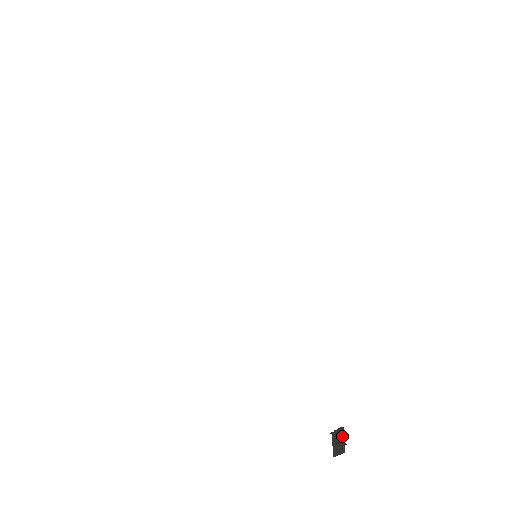
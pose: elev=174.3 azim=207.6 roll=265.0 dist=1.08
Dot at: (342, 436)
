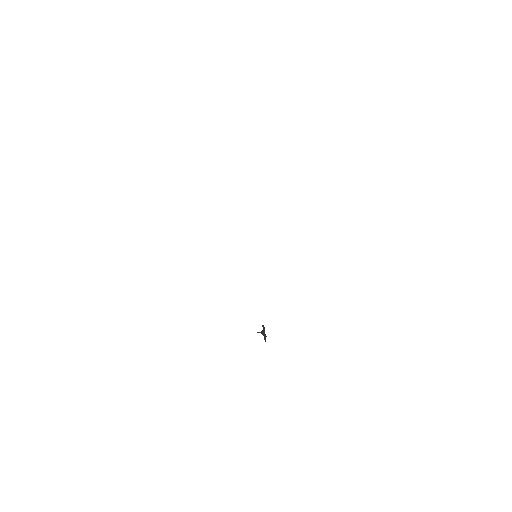
Dot at: (264, 330)
